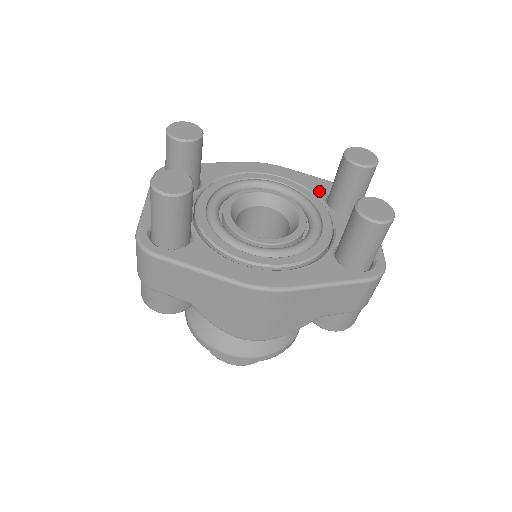
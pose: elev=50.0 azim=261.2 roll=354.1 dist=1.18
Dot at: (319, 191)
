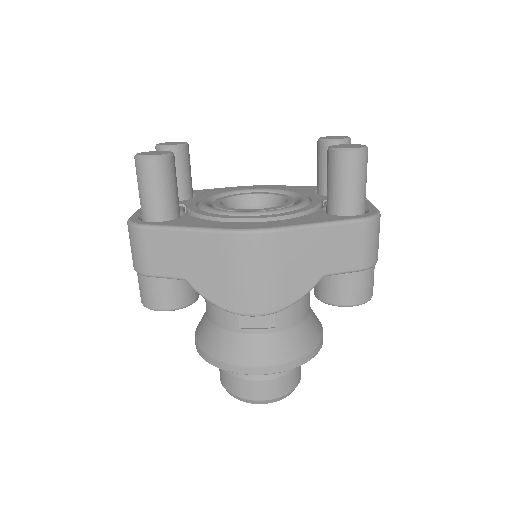
Dot at: (308, 190)
